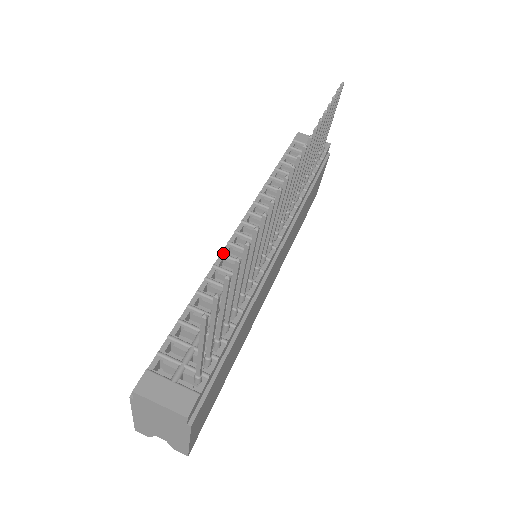
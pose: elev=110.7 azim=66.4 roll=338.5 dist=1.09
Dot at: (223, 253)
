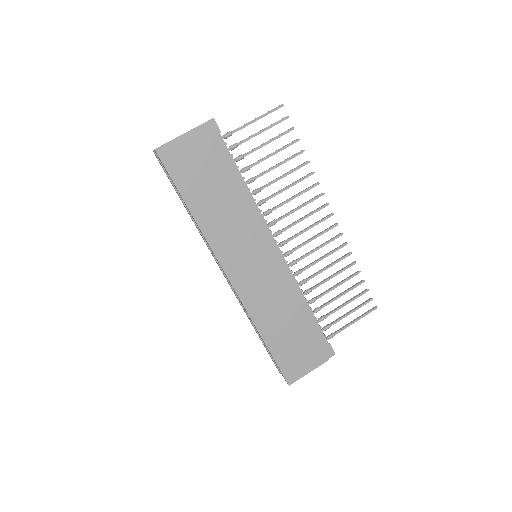
Dot at: occluded
